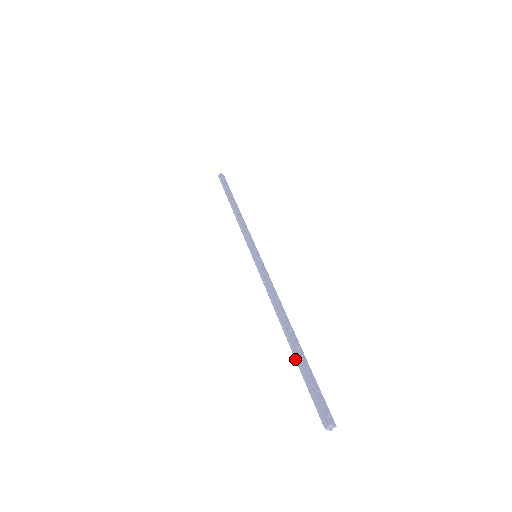
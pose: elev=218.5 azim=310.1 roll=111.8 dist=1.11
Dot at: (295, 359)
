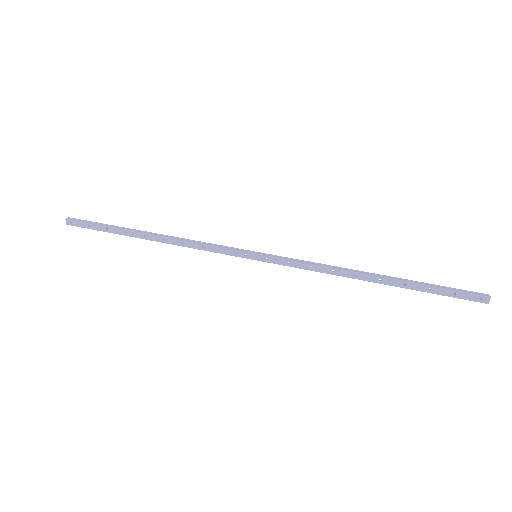
Dot at: (414, 282)
